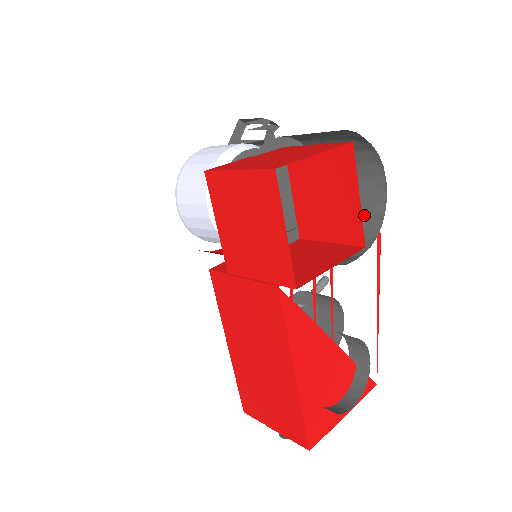
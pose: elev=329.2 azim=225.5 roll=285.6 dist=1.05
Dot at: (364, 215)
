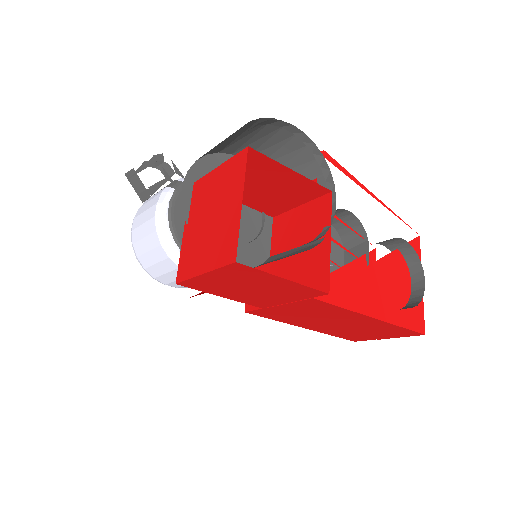
Dot at: (301, 157)
